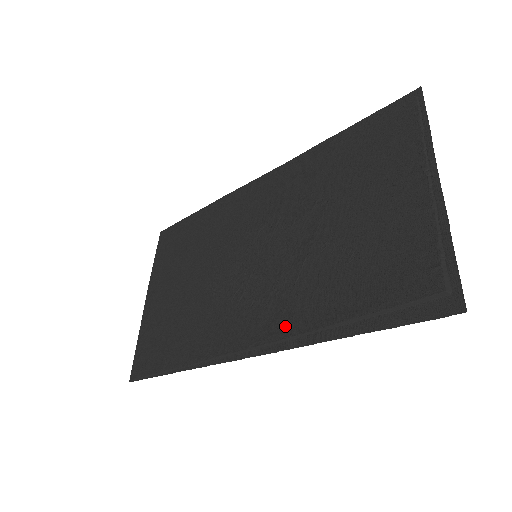
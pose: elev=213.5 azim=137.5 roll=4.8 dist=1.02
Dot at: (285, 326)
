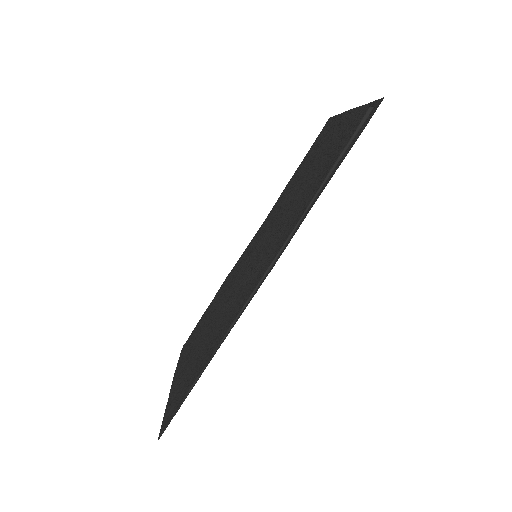
Dot at: (284, 240)
